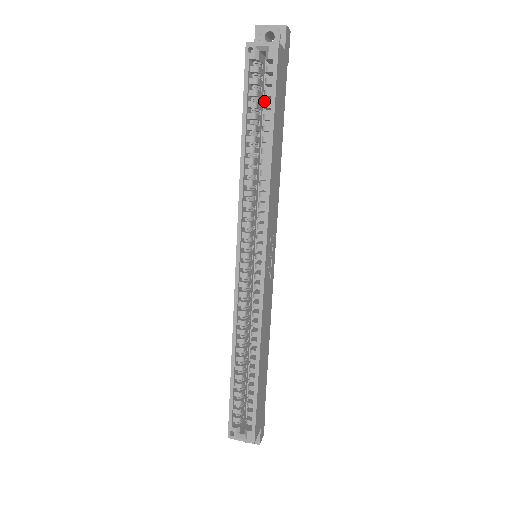
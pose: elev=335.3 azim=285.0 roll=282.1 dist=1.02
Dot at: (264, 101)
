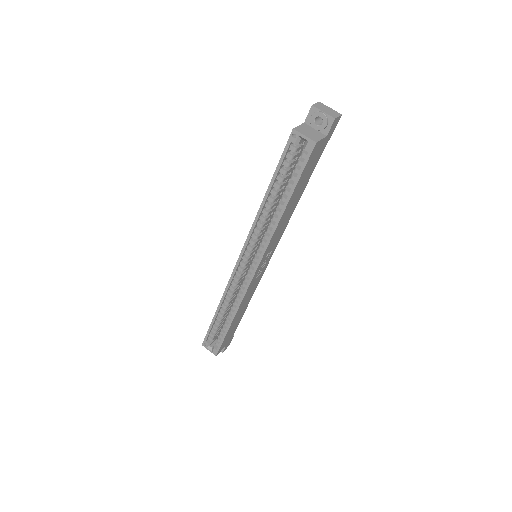
Dot at: (297, 164)
